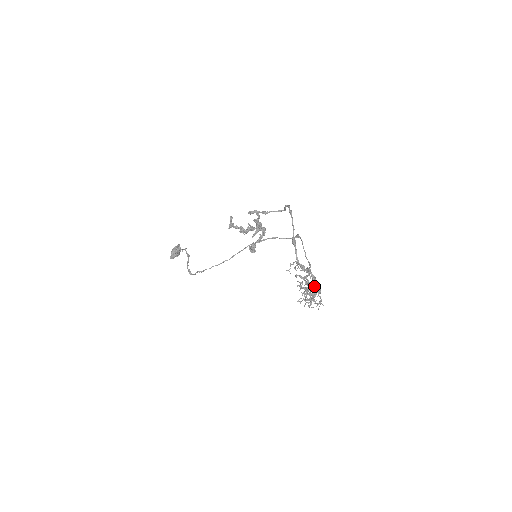
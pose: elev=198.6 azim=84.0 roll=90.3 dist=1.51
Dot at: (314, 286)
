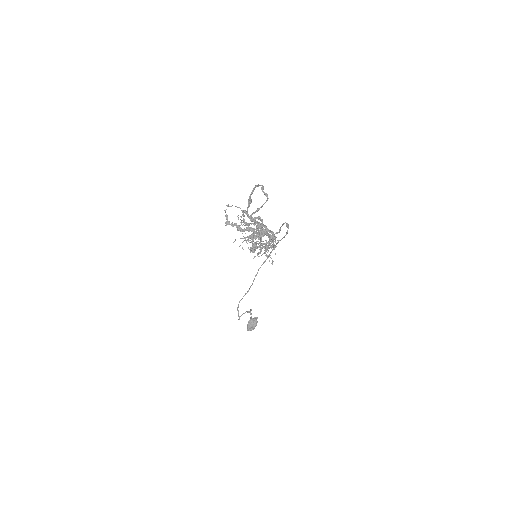
Dot at: occluded
